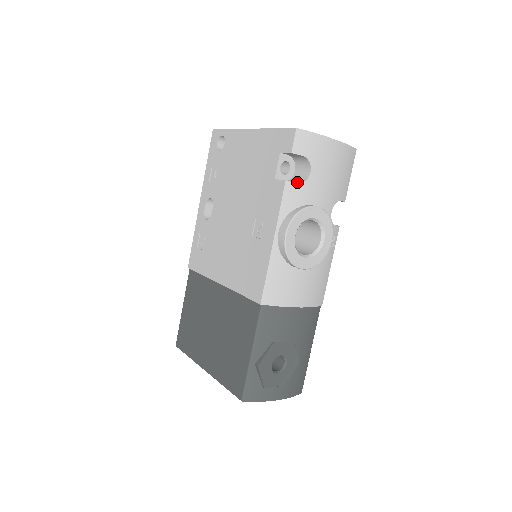
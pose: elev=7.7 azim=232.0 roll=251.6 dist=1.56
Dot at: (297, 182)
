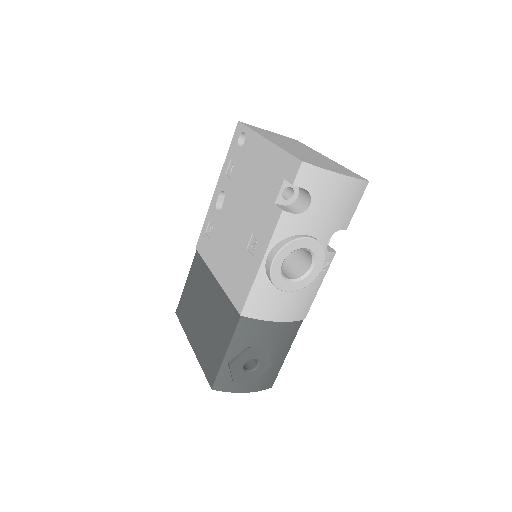
Dot at: (295, 212)
